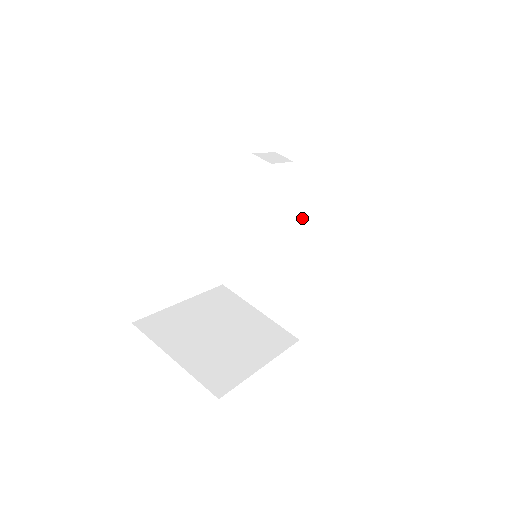
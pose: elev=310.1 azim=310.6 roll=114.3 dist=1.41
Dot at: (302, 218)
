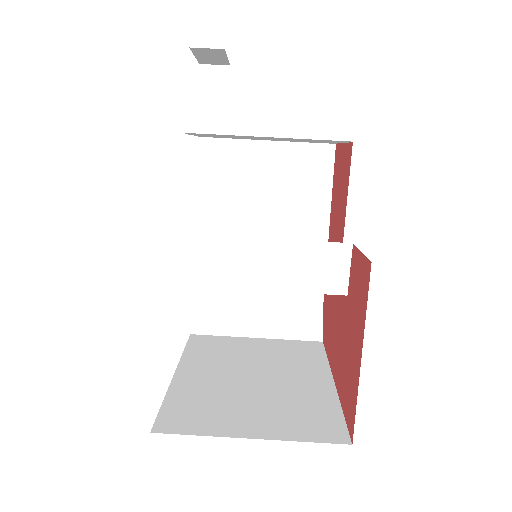
Dot at: (260, 202)
